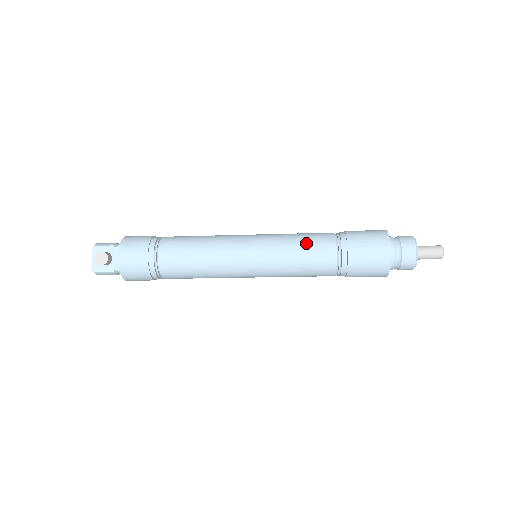
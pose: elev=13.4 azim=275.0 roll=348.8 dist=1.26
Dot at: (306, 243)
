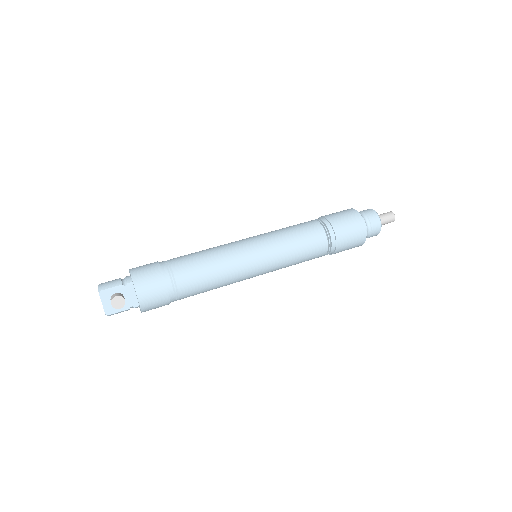
Dot at: (302, 238)
